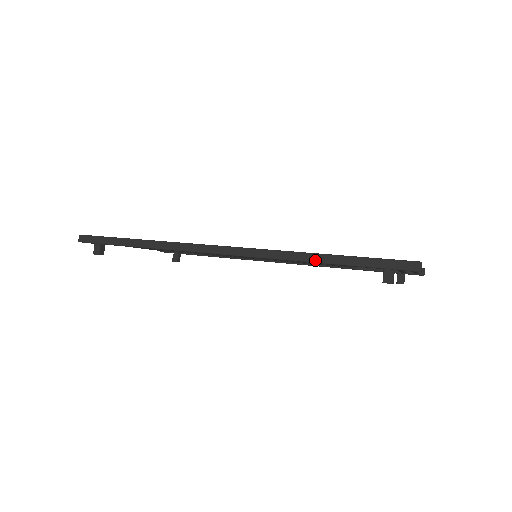
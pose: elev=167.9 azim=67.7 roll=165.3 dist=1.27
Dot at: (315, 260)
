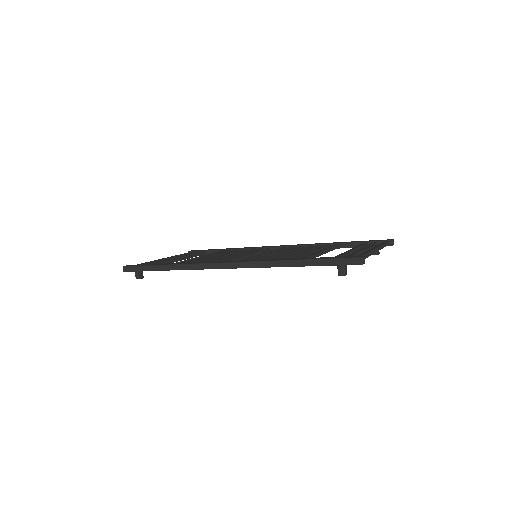
Dot at: (289, 265)
